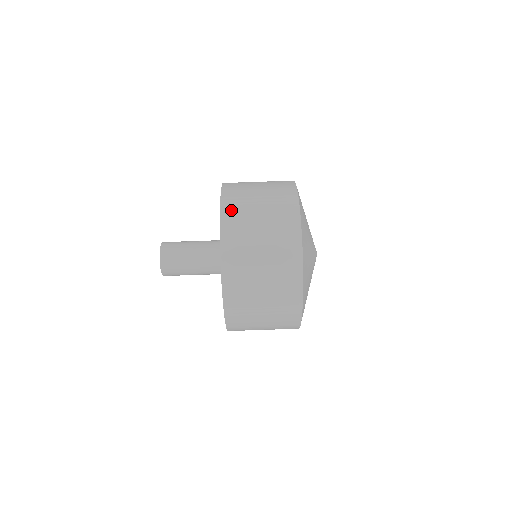
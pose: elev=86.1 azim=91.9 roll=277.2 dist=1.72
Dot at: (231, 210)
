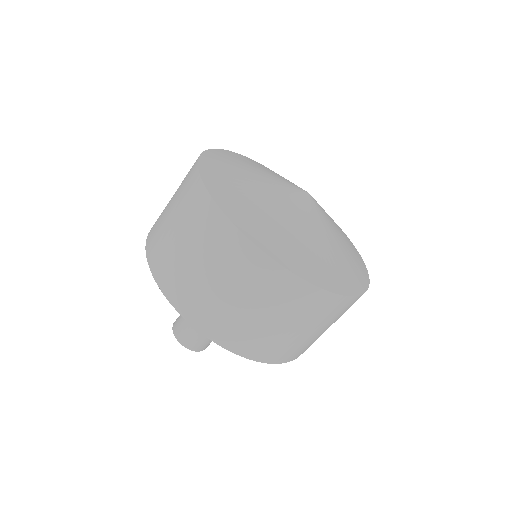
Dot at: (159, 265)
